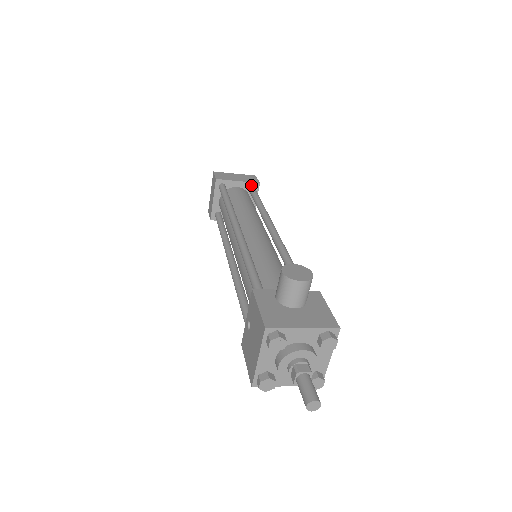
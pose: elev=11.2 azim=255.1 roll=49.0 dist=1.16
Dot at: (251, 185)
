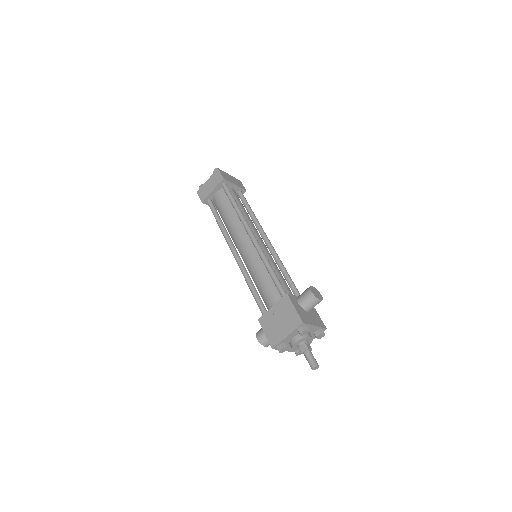
Dot at: (241, 190)
